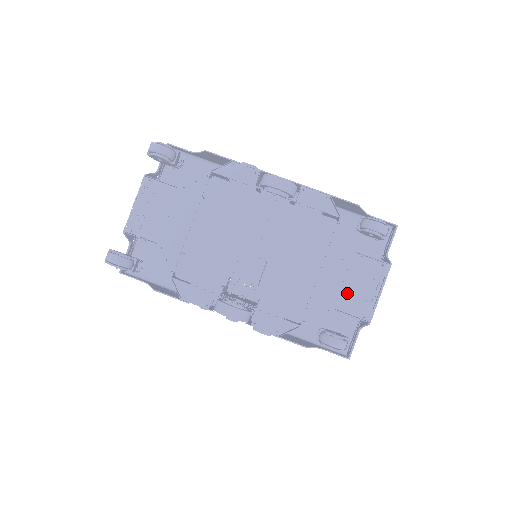
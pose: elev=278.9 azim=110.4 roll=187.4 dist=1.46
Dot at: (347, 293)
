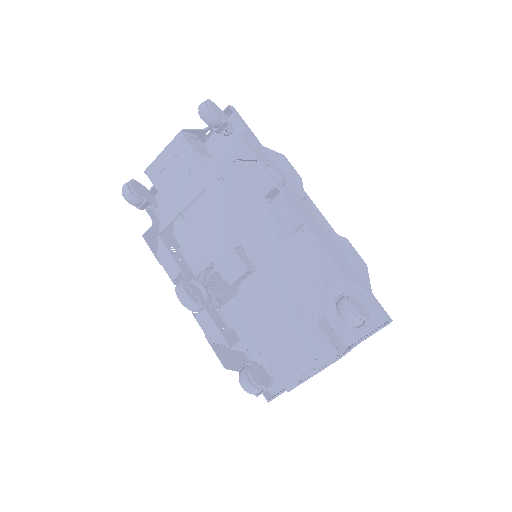
Dot at: (284, 352)
